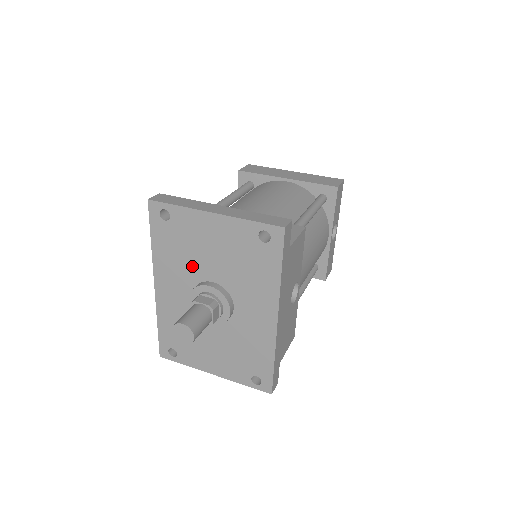
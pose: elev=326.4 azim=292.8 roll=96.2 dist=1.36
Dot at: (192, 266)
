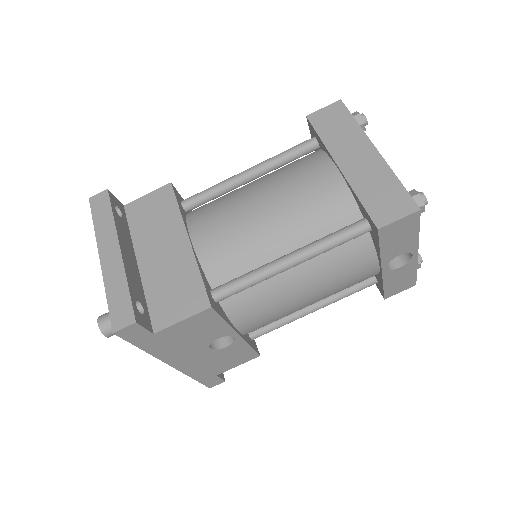
Dot at: occluded
